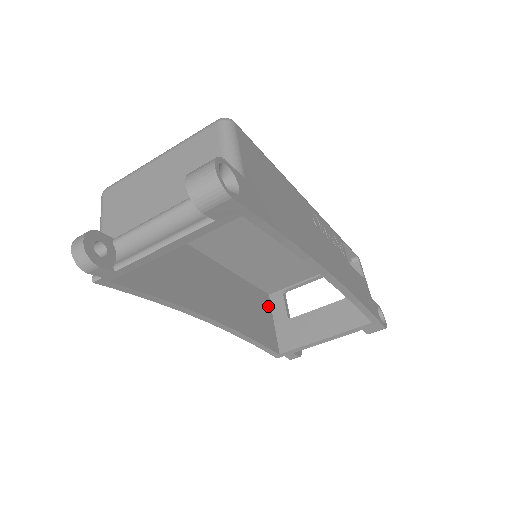
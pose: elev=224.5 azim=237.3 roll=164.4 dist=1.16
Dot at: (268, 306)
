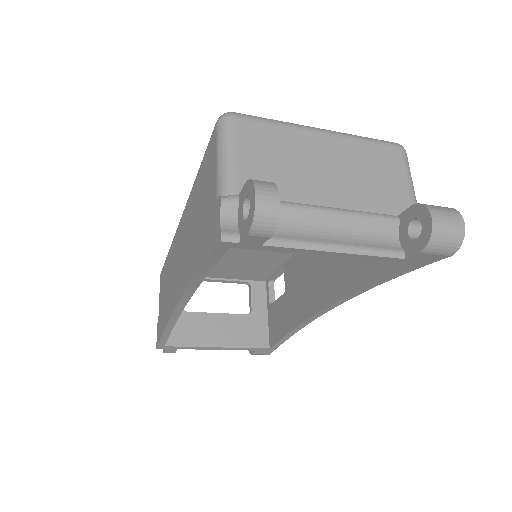
Dot at: occluded
